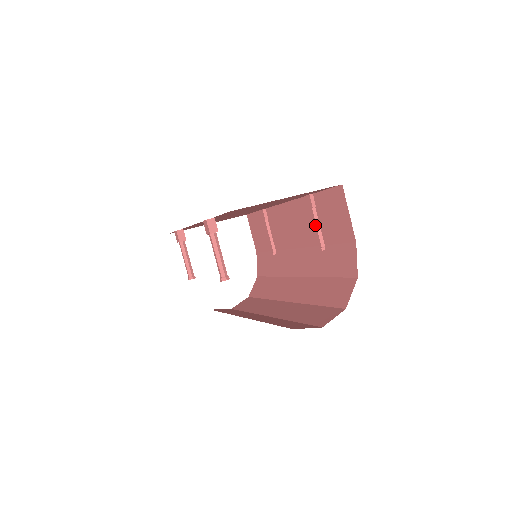
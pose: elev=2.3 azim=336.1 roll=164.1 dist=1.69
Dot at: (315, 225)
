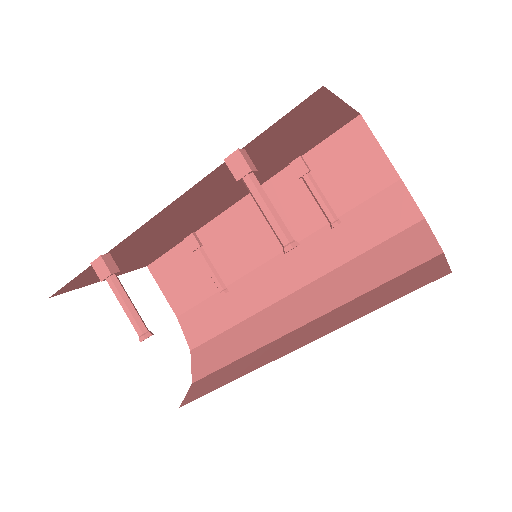
Dot at: (317, 195)
